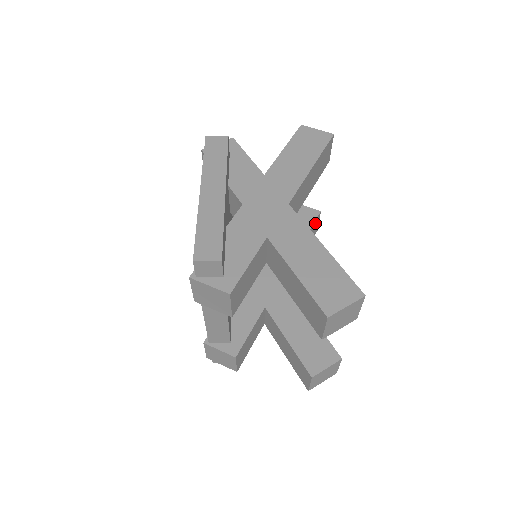
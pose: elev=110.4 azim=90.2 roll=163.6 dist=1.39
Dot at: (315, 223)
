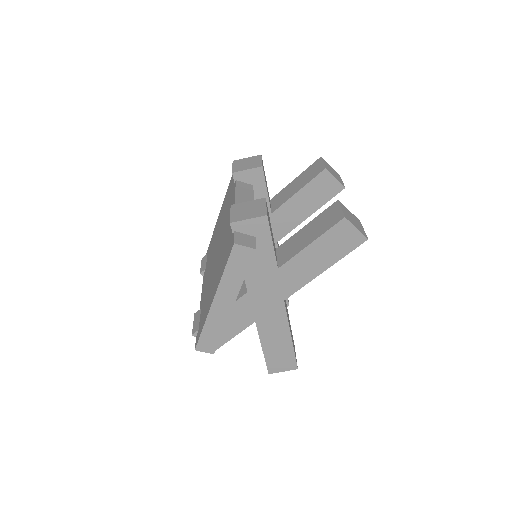
Dot at: occluded
